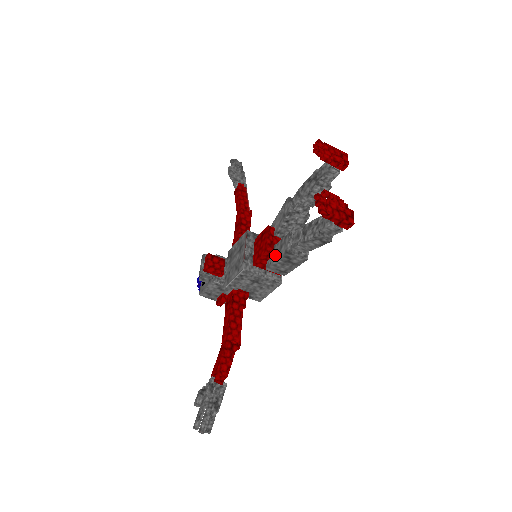
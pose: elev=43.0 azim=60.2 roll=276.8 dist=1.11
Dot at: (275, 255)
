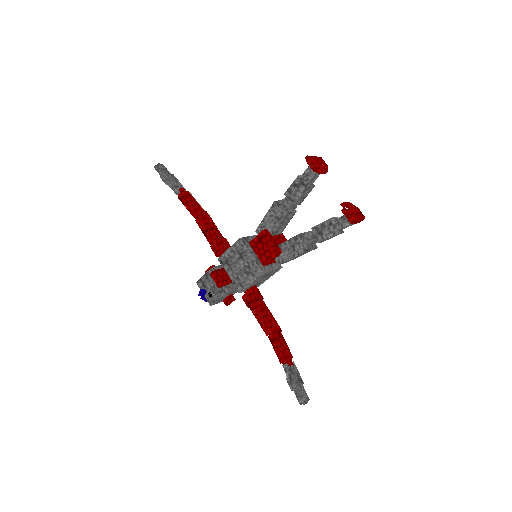
Dot at: (287, 253)
